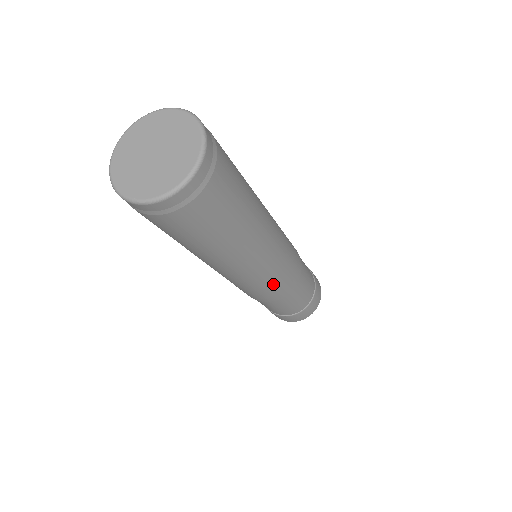
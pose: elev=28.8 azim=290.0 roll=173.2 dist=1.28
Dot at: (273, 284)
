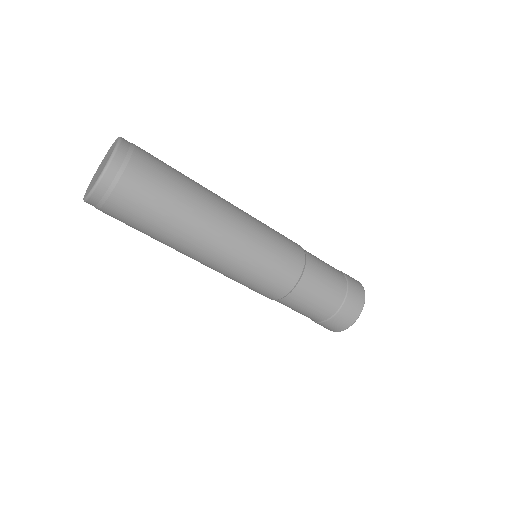
Dot at: (270, 262)
